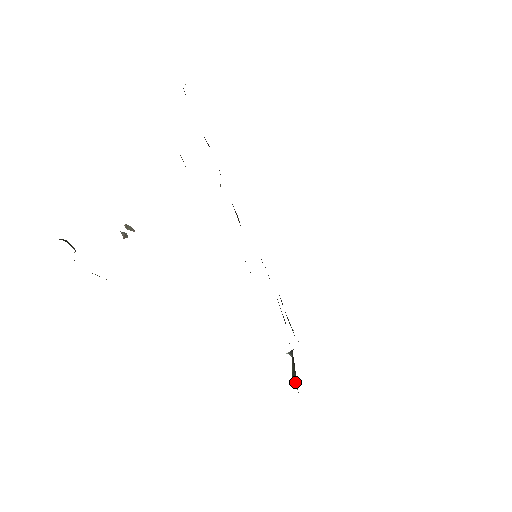
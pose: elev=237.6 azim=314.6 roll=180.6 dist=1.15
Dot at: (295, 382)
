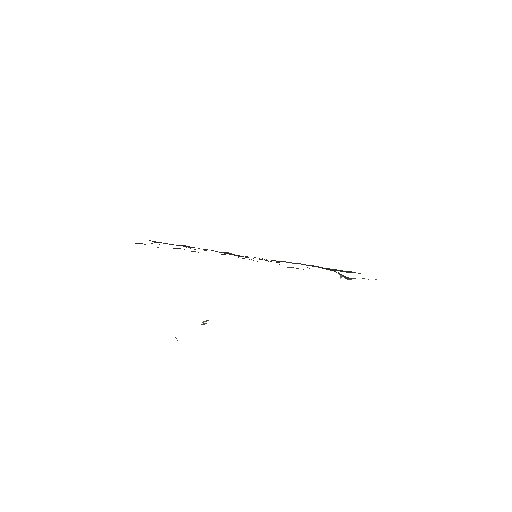
Dot at: (348, 278)
